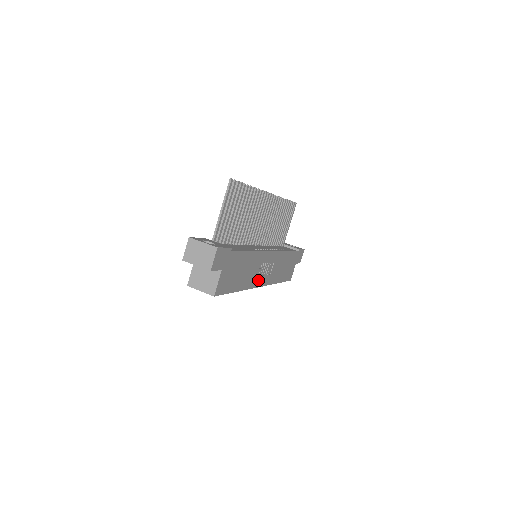
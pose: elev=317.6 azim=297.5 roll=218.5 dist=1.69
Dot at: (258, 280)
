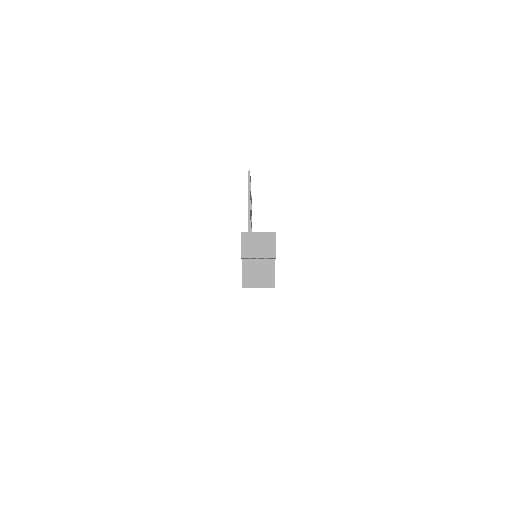
Dot at: occluded
